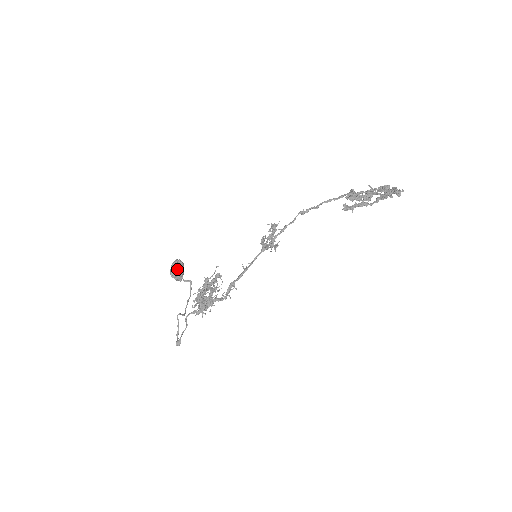
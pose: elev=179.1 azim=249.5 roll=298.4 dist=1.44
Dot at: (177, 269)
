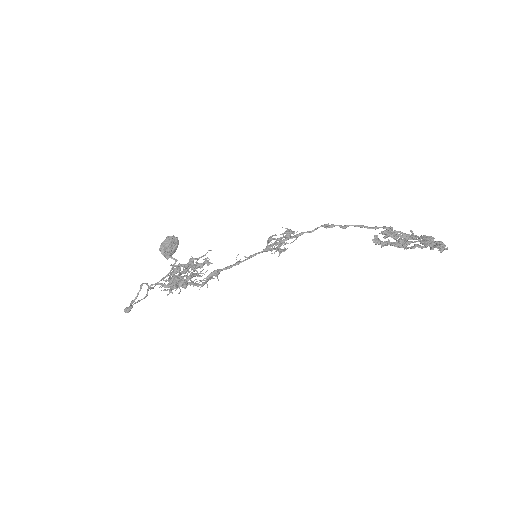
Dot at: (169, 244)
